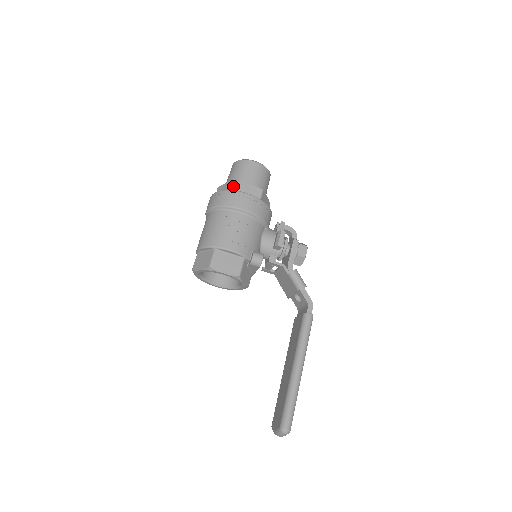
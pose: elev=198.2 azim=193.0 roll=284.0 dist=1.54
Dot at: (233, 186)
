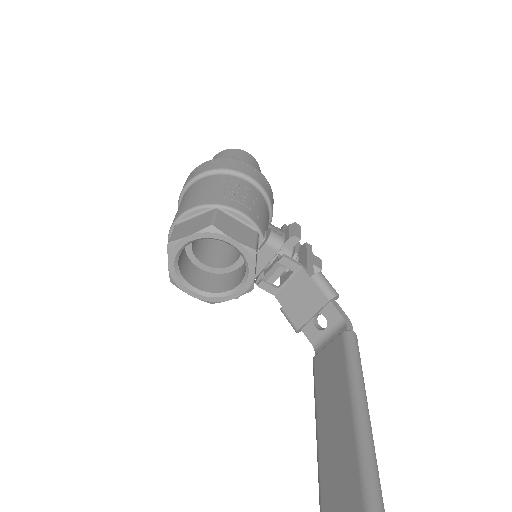
Dot at: occluded
